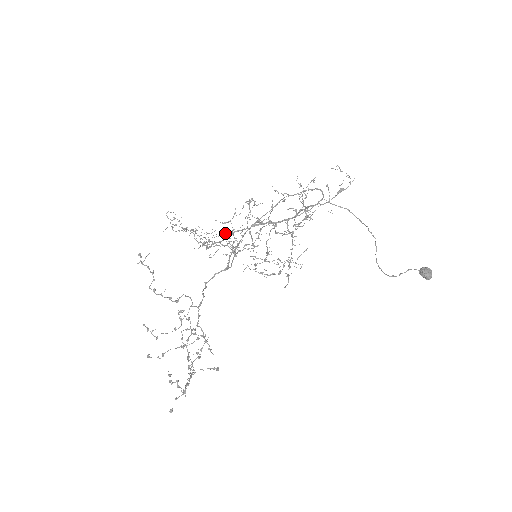
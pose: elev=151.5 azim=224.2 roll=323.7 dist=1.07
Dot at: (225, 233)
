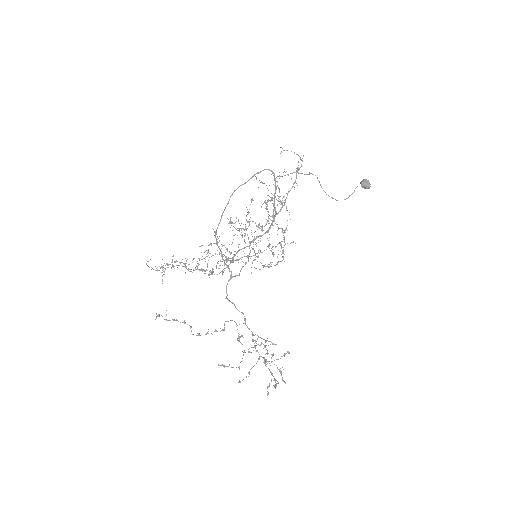
Dot at: (227, 258)
